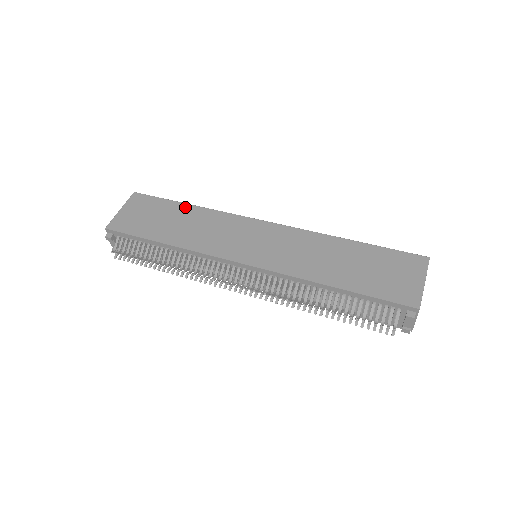
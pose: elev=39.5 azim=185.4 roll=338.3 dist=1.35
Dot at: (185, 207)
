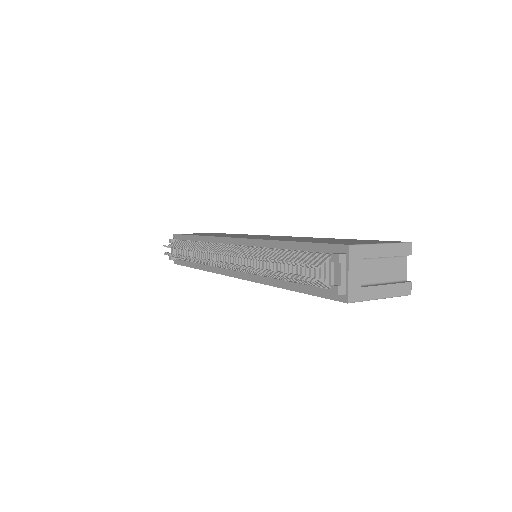
Dot at: occluded
